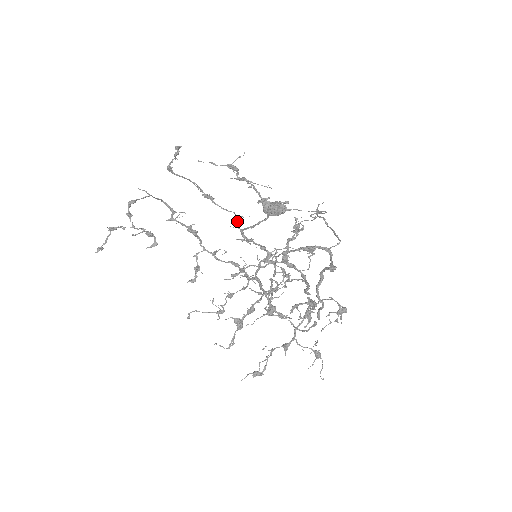
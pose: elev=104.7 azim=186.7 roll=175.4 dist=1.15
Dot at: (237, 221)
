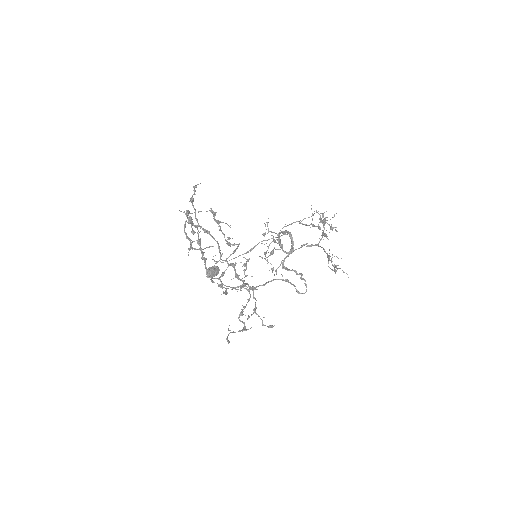
Dot at: (220, 255)
